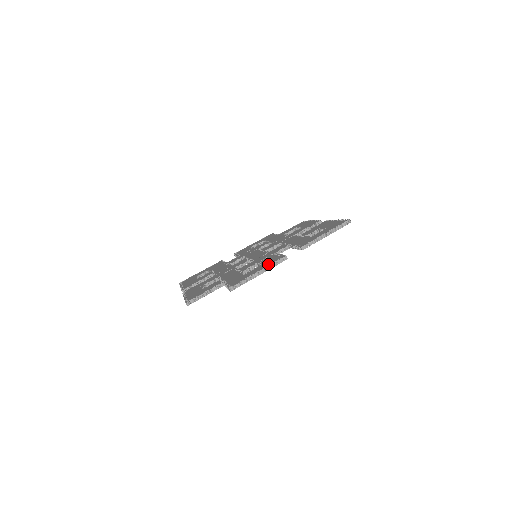
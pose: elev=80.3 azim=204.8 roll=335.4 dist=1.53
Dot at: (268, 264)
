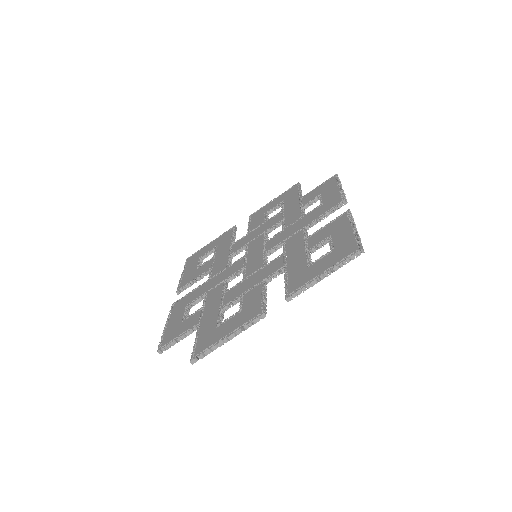
Dot at: (241, 322)
